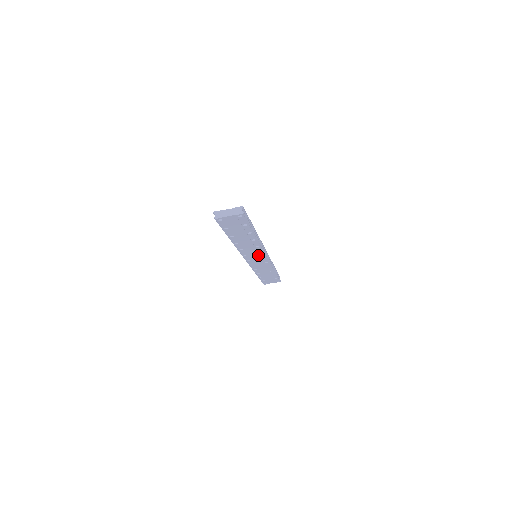
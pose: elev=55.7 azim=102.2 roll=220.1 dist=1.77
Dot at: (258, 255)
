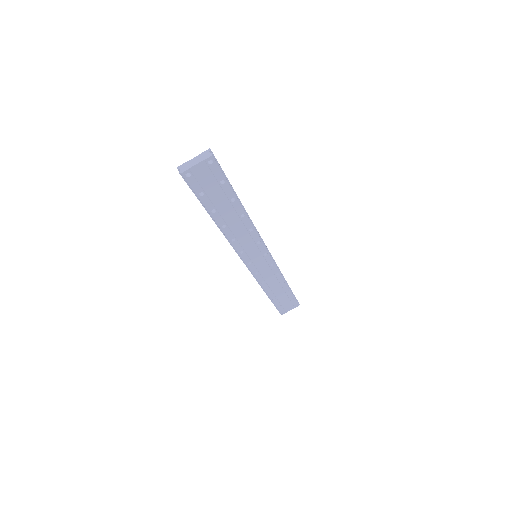
Dot at: (257, 250)
